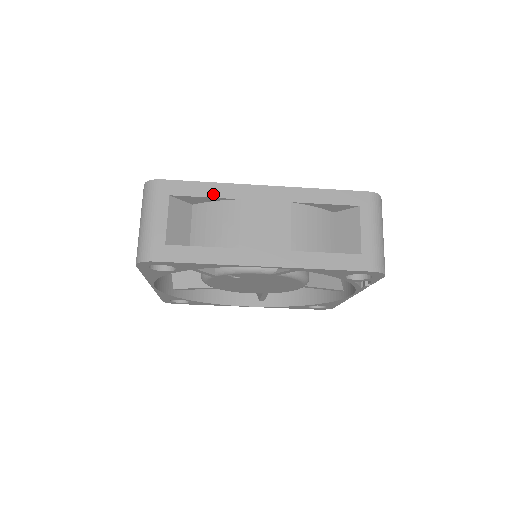
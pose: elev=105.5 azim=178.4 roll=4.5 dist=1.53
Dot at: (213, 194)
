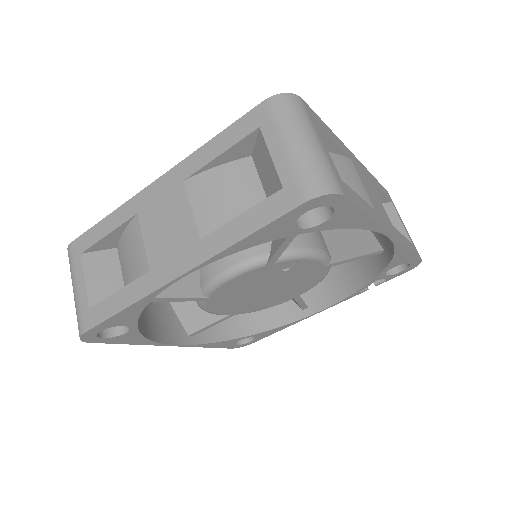
Dot at: (336, 142)
